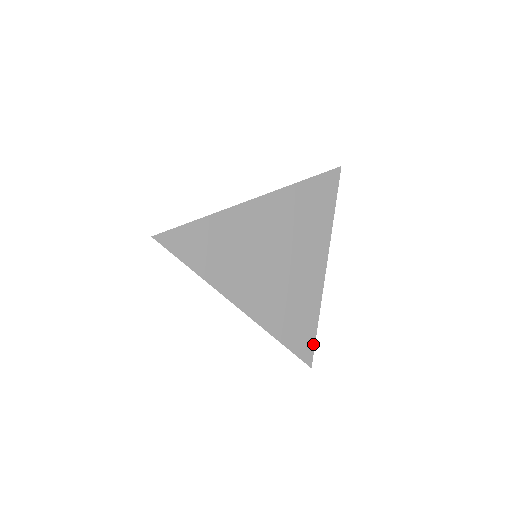
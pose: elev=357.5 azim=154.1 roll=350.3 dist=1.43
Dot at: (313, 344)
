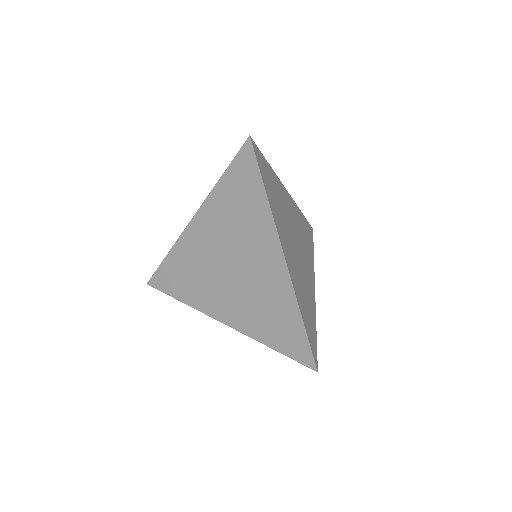
Dot at: (316, 348)
